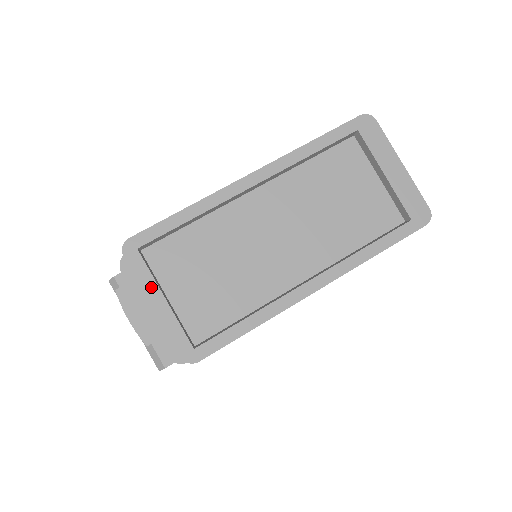
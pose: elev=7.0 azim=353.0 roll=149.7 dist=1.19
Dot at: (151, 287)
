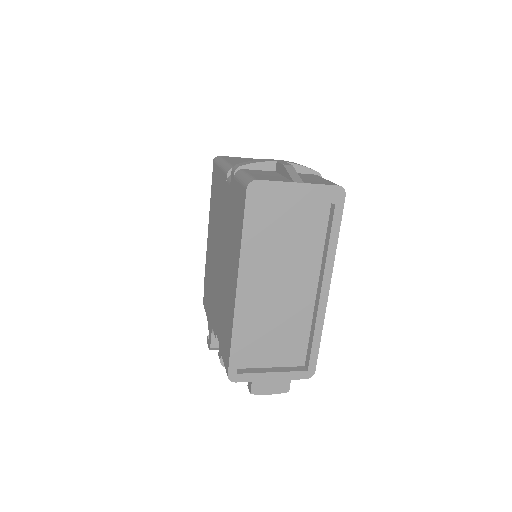
Dot at: (262, 376)
